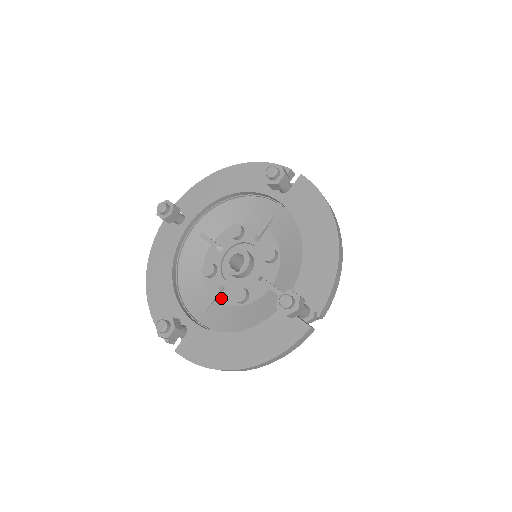
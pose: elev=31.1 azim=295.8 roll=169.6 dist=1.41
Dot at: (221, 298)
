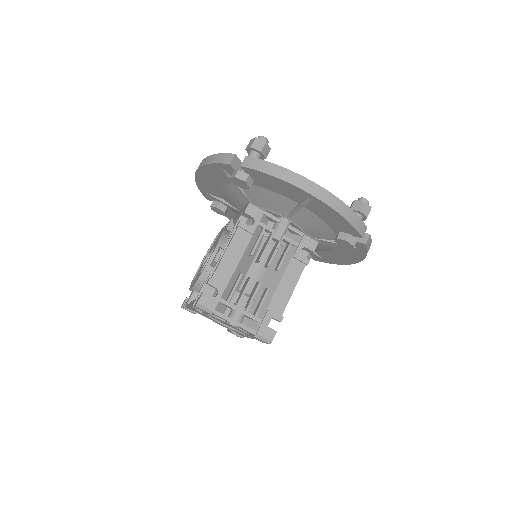
Dot at: occluded
